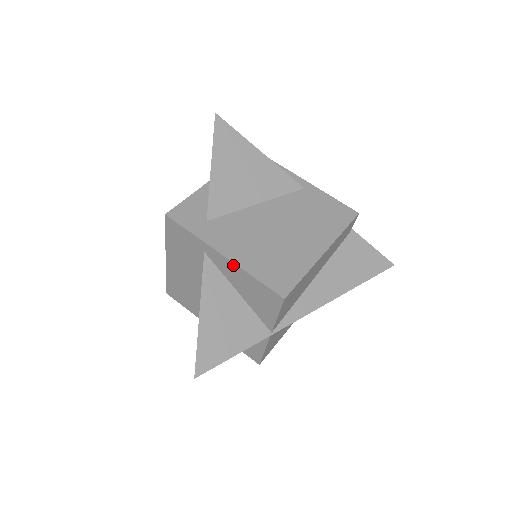
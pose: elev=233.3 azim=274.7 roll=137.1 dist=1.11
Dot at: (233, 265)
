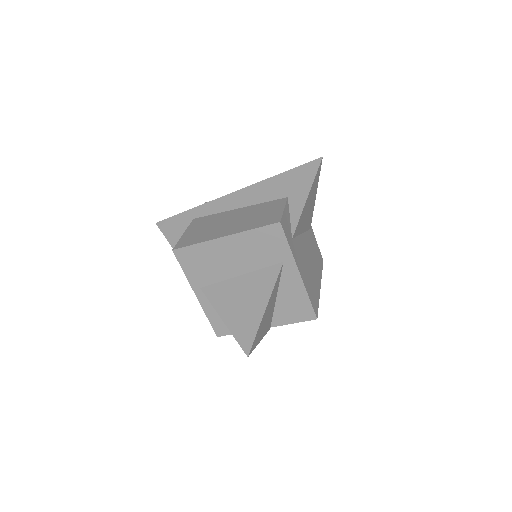
Dot at: (301, 283)
